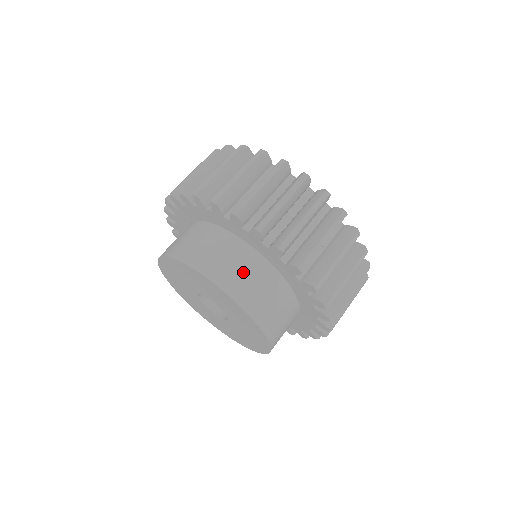
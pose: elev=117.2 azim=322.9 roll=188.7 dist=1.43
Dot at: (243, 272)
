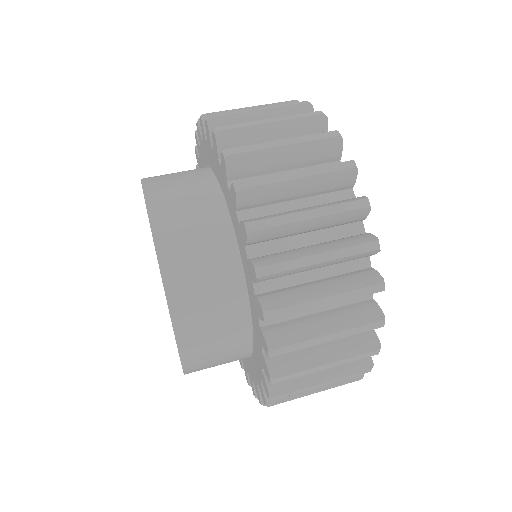
Dot at: (213, 316)
